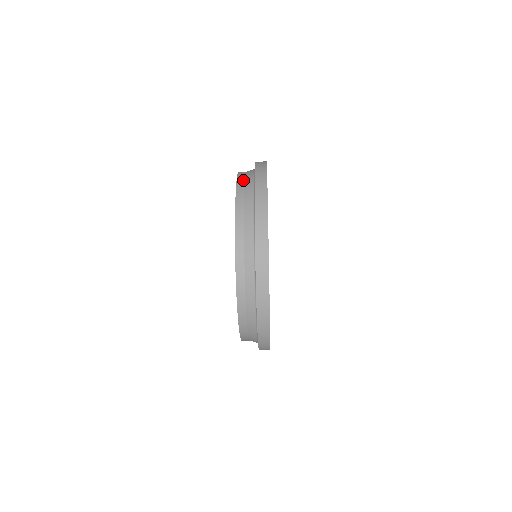
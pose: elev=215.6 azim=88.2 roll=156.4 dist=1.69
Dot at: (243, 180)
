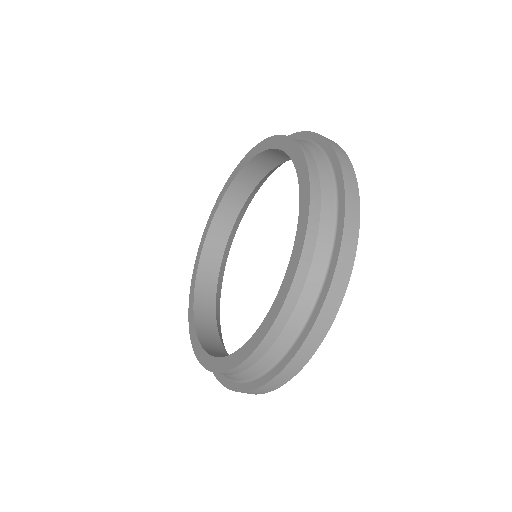
Dot at: (319, 205)
